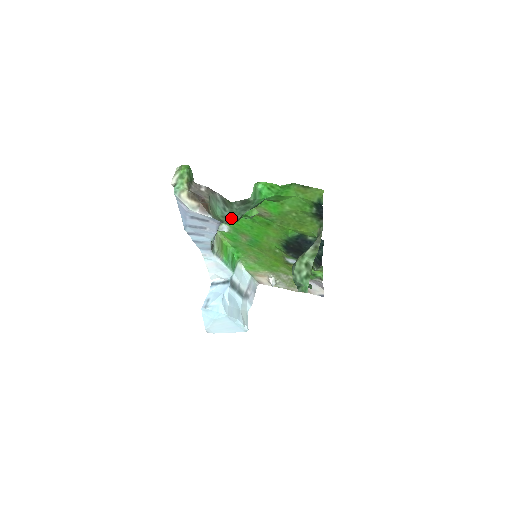
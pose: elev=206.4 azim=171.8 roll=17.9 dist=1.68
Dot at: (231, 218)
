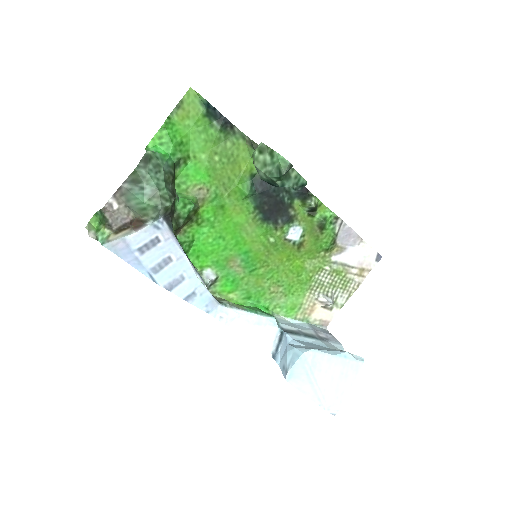
Dot at: (157, 192)
